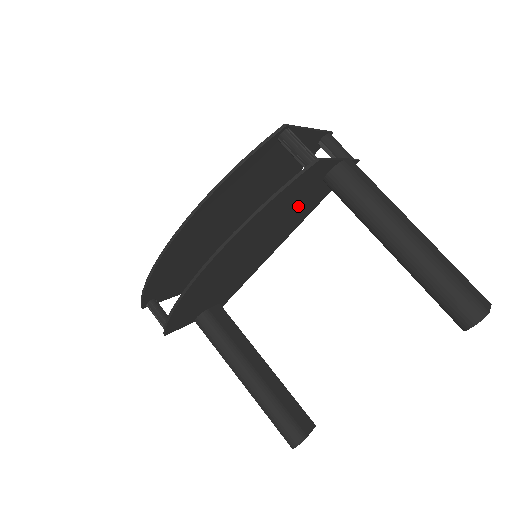
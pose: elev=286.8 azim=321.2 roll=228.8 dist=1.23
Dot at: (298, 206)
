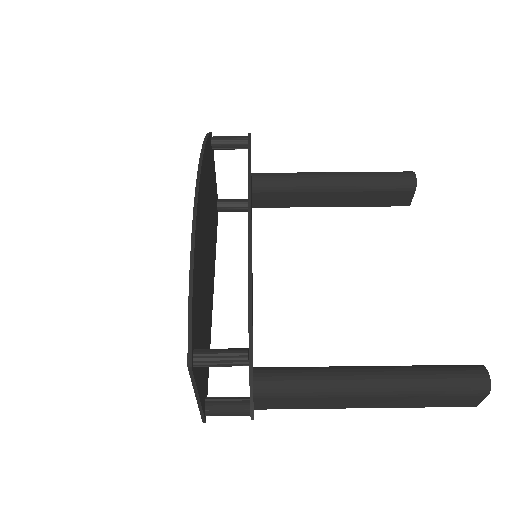
Dot at: occluded
